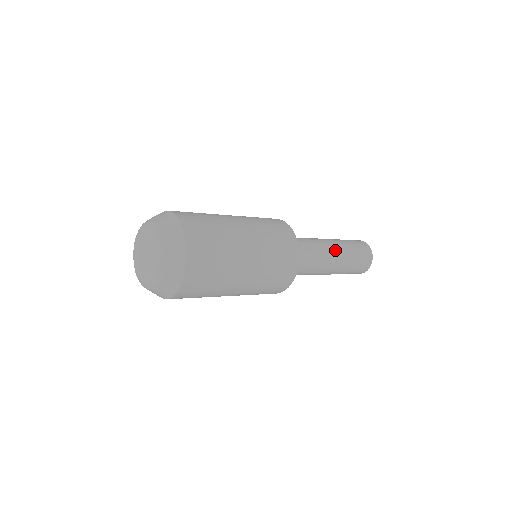
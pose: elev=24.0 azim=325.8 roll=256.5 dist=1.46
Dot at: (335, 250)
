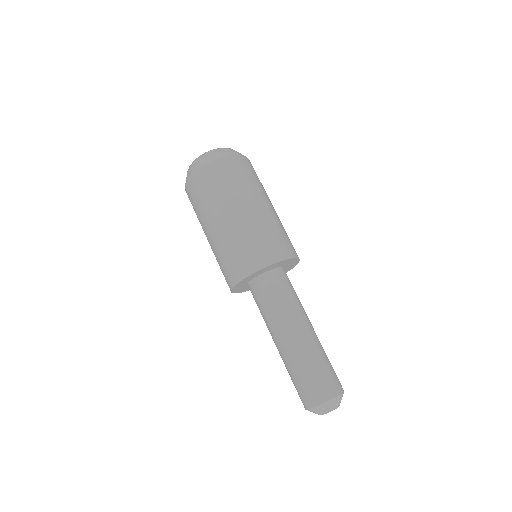
Dot at: (314, 331)
